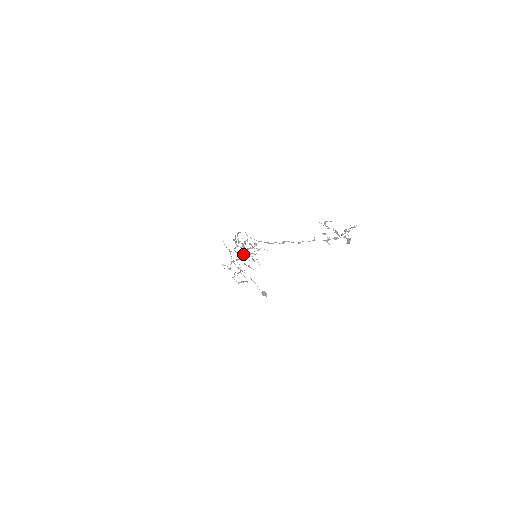
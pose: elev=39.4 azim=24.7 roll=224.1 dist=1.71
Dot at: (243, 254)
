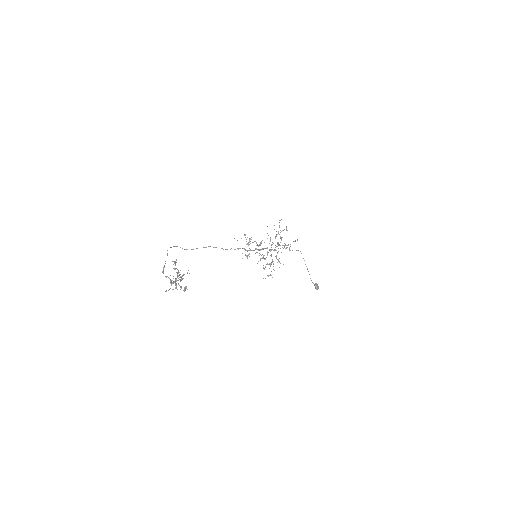
Dot at: occluded
